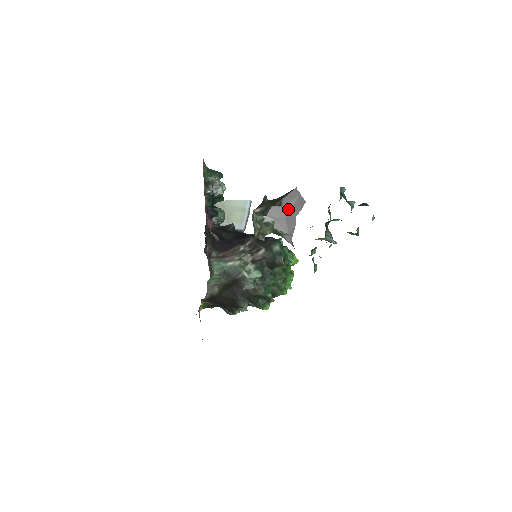
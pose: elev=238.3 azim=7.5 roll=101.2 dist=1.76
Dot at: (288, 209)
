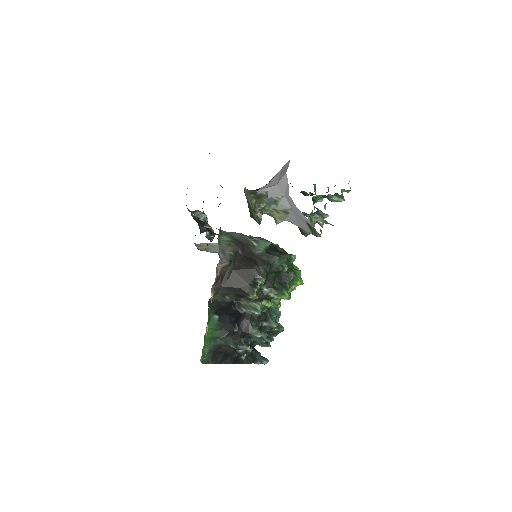
Dot at: (276, 179)
